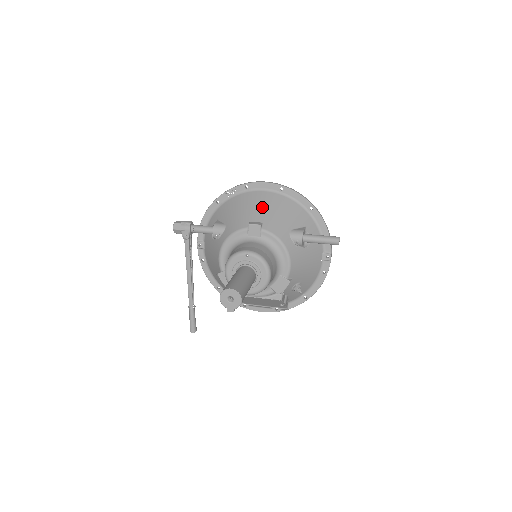
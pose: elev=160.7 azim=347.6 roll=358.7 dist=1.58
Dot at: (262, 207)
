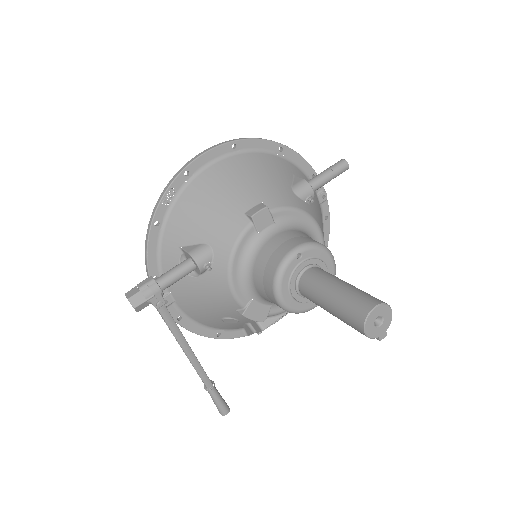
Dot at: (237, 184)
